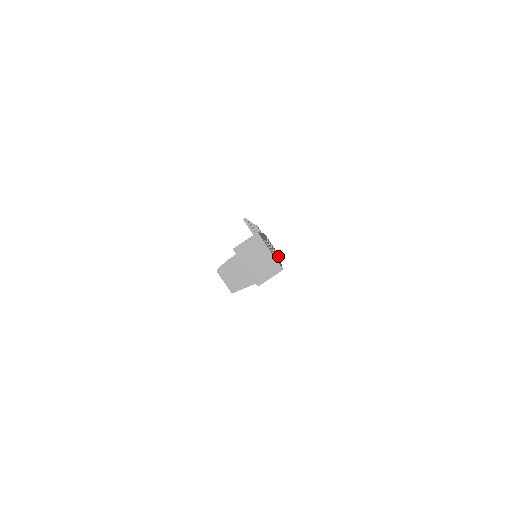
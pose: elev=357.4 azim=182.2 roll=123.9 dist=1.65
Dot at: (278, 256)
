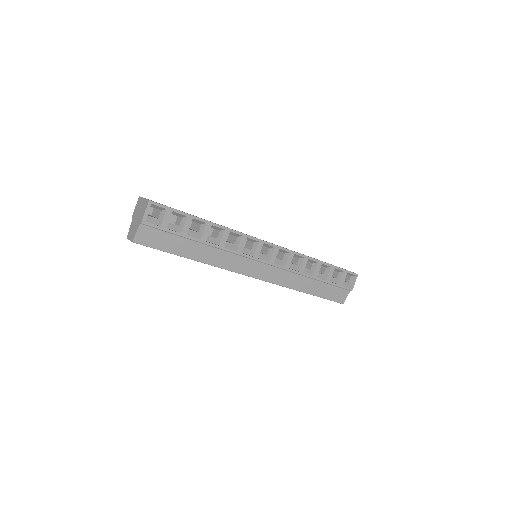
Dot at: (291, 251)
